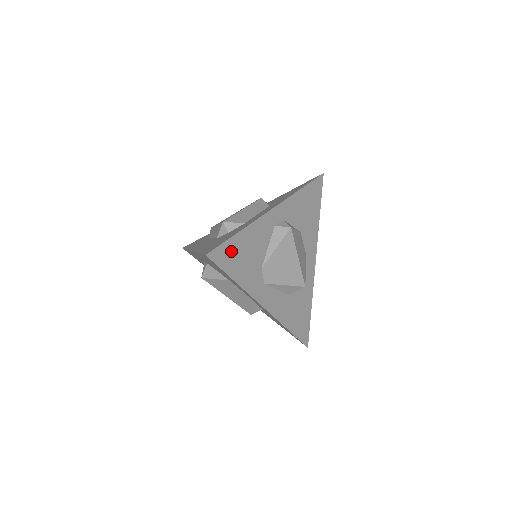
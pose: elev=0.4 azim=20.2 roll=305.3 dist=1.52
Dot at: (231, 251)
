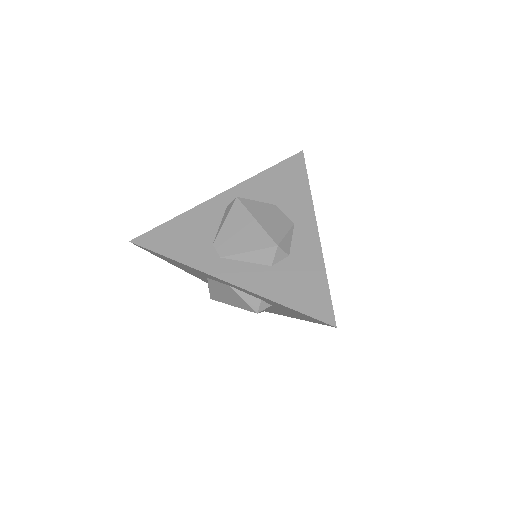
Dot at: (163, 235)
